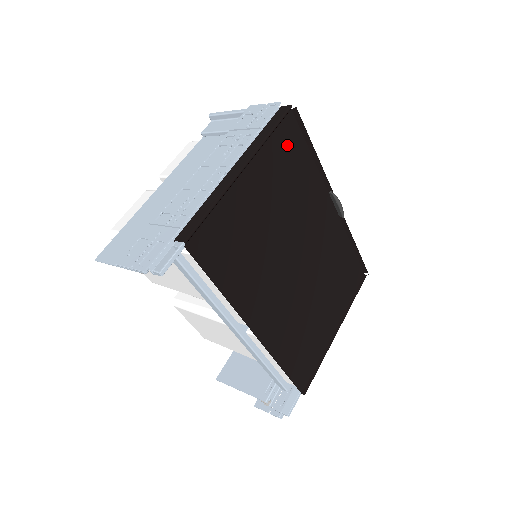
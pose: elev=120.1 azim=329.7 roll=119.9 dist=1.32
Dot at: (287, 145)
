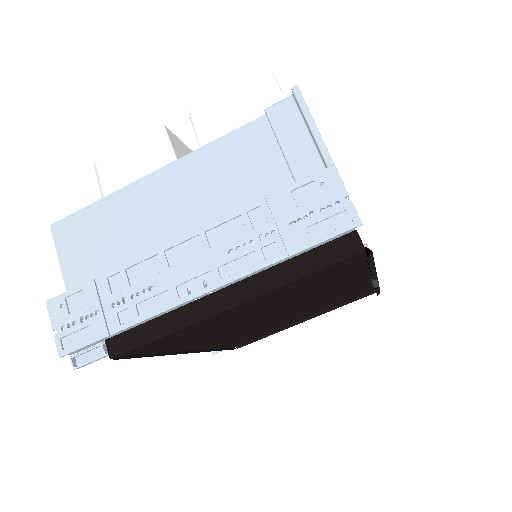
Dot at: (328, 269)
